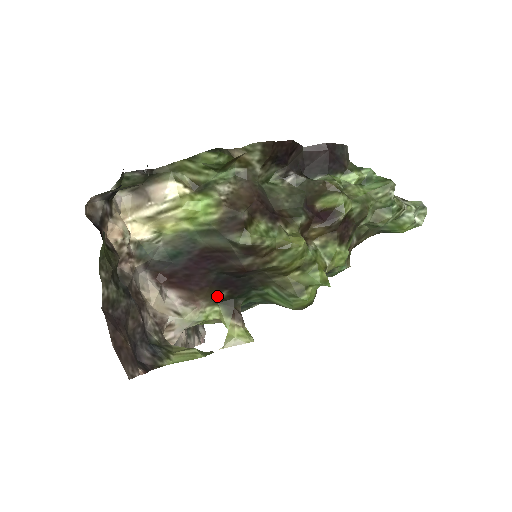
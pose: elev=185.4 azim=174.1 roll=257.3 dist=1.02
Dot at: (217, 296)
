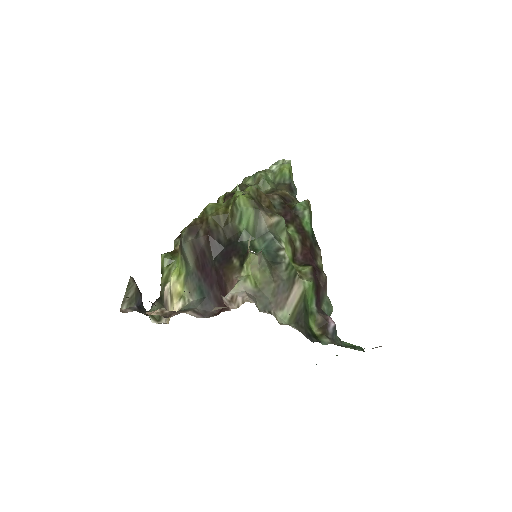
Dot at: (235, 266)
